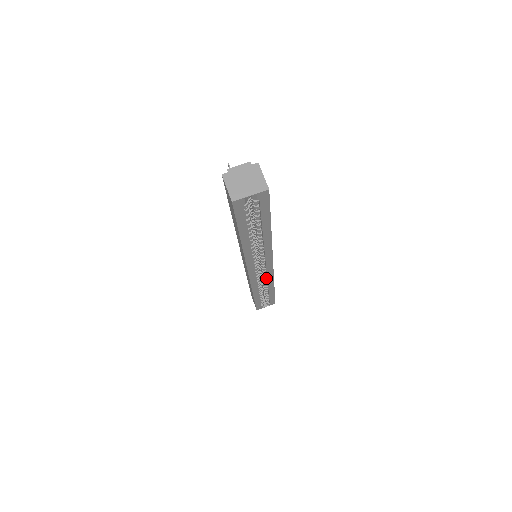
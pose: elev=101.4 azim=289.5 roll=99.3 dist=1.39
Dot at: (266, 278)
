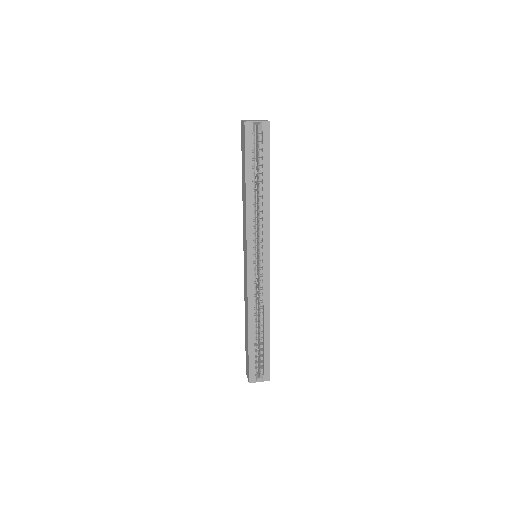
Dot at: (262, 296)
